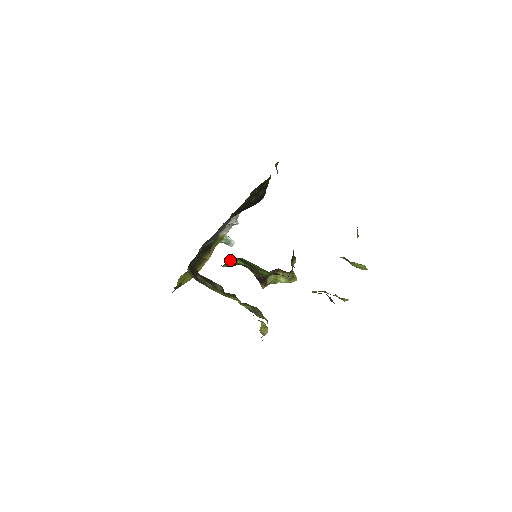
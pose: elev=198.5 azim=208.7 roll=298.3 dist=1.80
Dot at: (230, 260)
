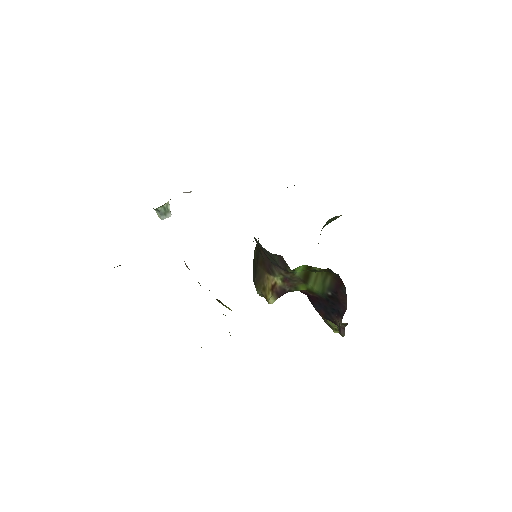
Dot at: occluded
